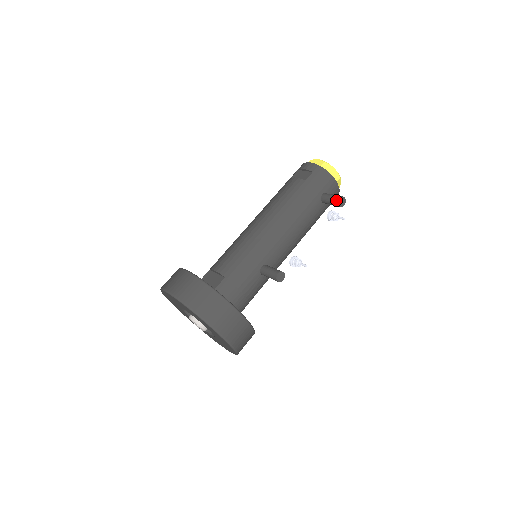
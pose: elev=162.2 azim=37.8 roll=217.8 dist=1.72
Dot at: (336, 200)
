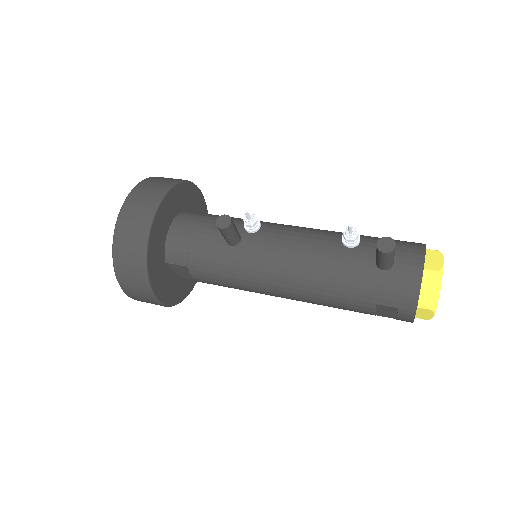
Dot at: (382, 240)
